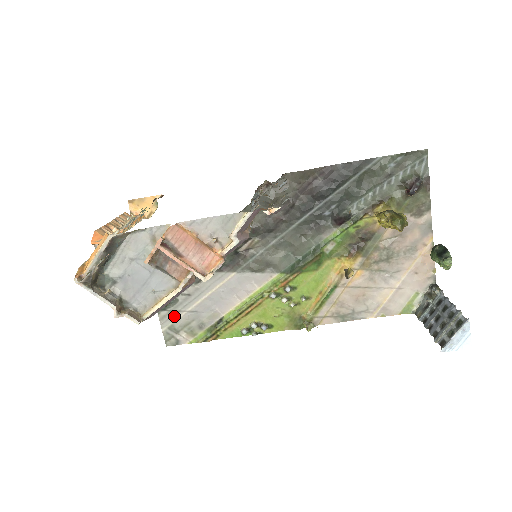
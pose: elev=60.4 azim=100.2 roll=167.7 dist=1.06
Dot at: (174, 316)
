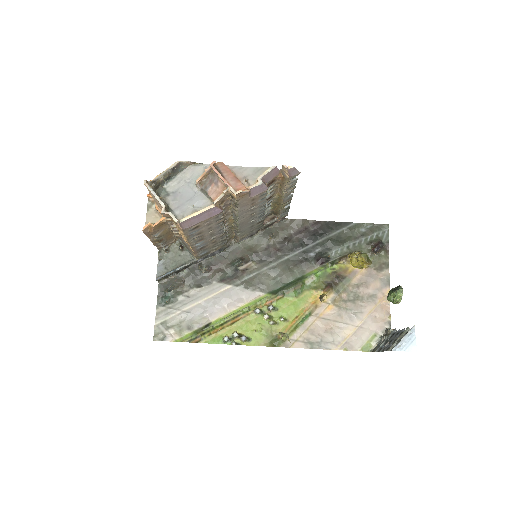
Dot at: (170, 313)
